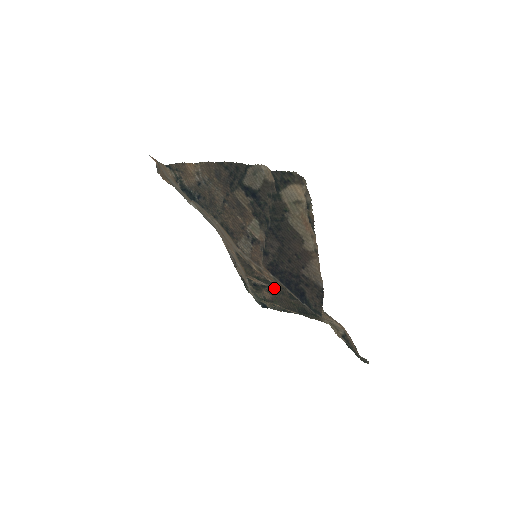
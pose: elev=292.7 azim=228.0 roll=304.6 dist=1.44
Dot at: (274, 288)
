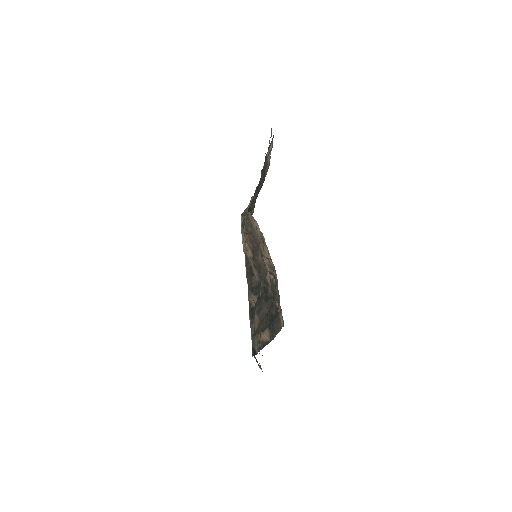
Dot at: occluded
